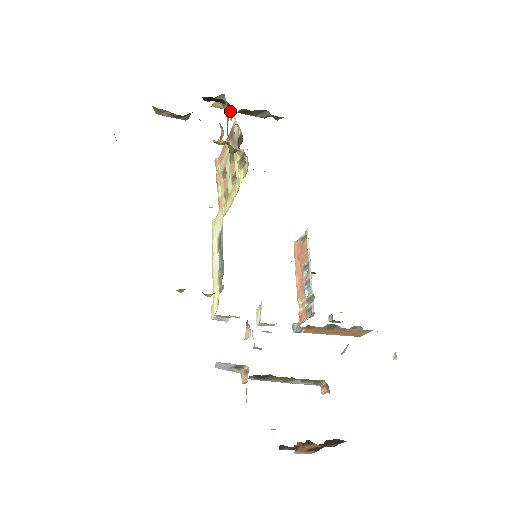
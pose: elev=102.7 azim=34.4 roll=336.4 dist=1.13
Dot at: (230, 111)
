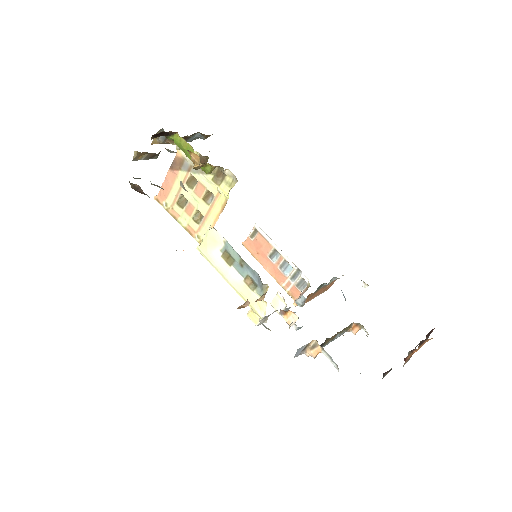
Dot at: (173, 142)
